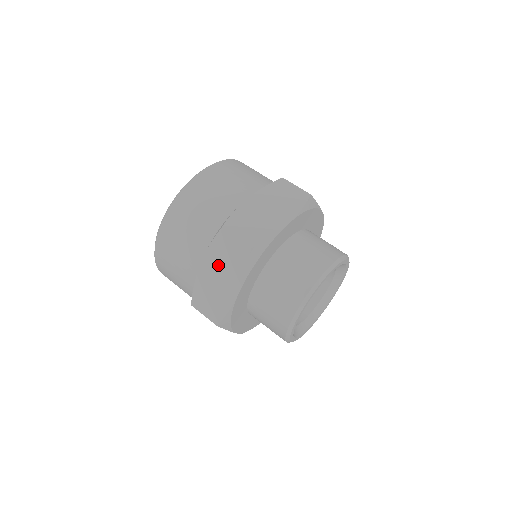
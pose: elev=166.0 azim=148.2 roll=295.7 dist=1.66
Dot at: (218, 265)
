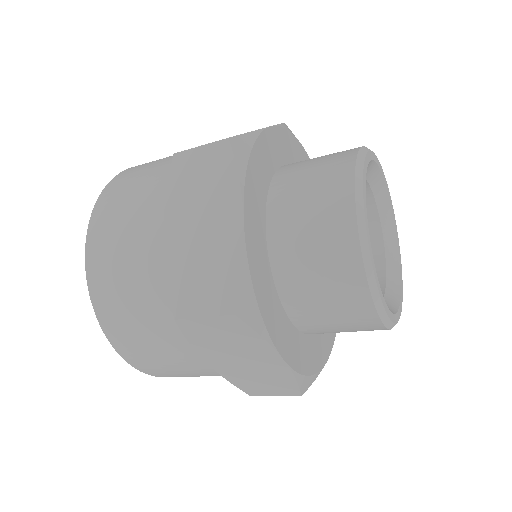
Dot at: (191, 209)
